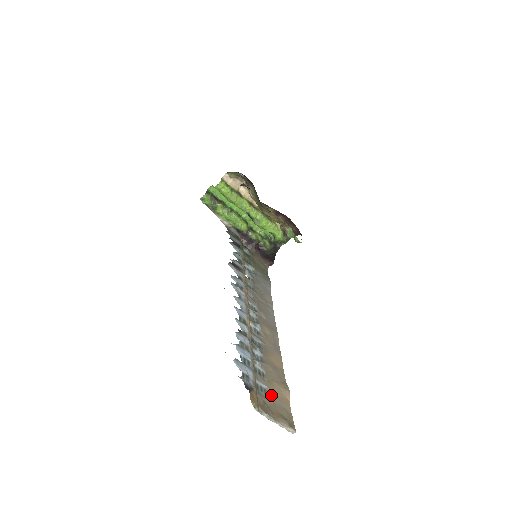
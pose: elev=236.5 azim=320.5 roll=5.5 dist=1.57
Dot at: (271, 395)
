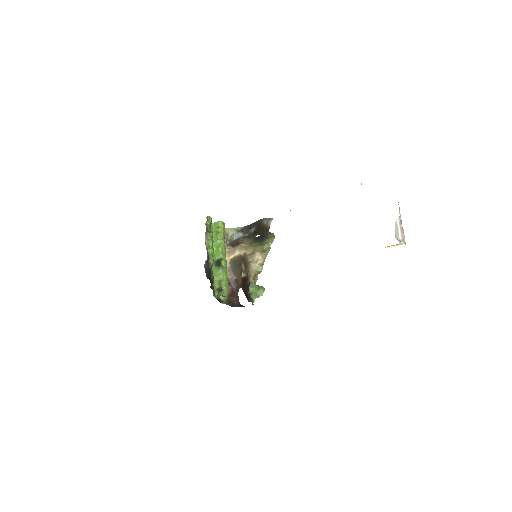
Dot at: occluded
